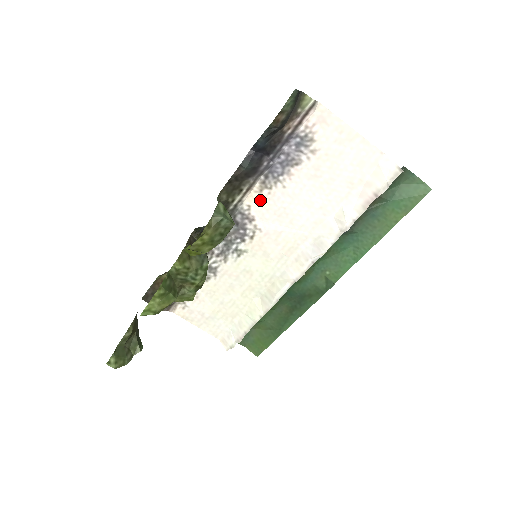
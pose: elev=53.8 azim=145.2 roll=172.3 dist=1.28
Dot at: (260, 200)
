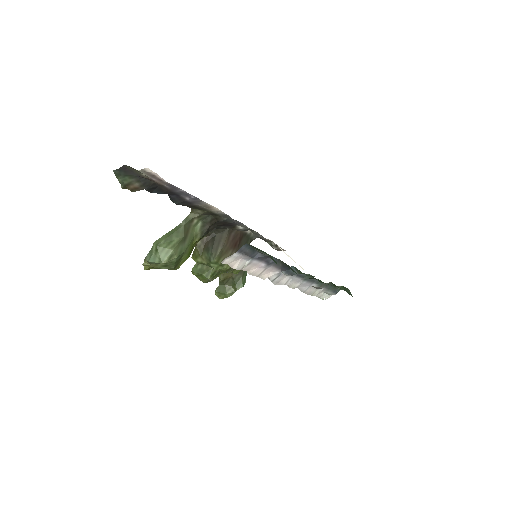
Dot at: occluded
